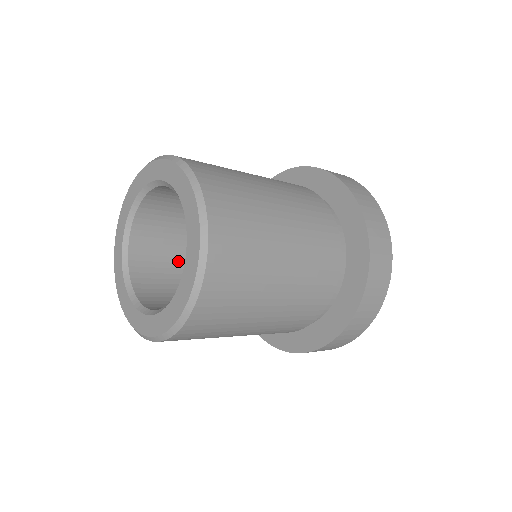
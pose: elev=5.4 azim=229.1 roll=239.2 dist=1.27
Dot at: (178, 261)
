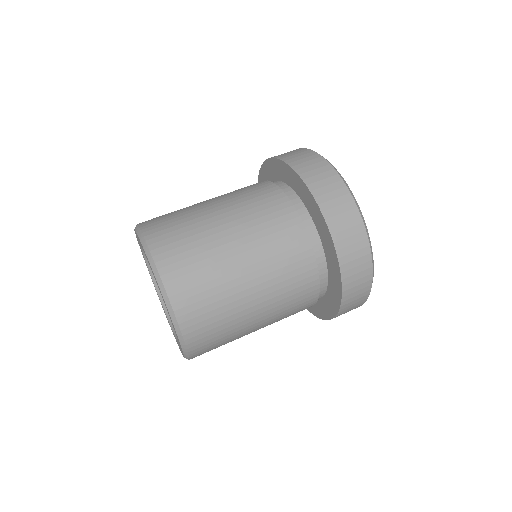
Dot at: occluded
